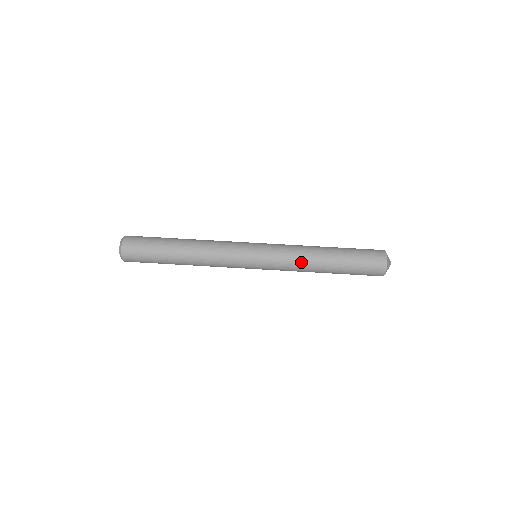
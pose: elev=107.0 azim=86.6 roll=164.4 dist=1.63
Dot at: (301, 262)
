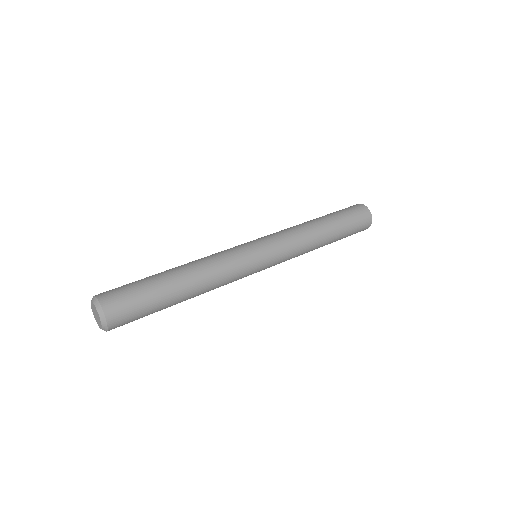
Dot at: (300, 230)
